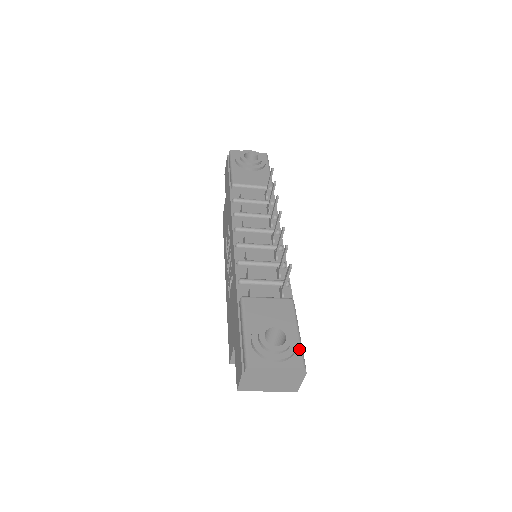
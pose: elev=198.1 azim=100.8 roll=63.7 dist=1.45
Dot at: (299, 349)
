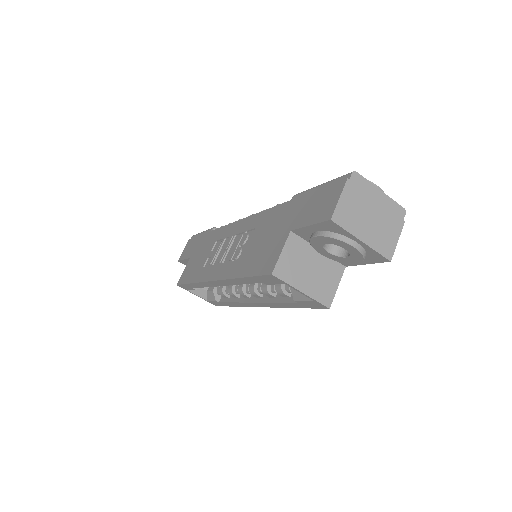
Dot at: occluded
